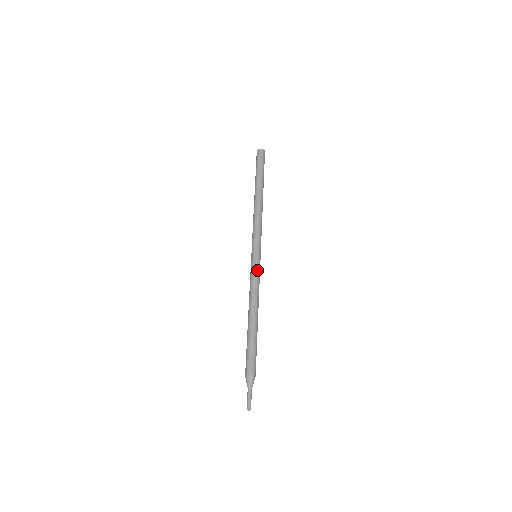
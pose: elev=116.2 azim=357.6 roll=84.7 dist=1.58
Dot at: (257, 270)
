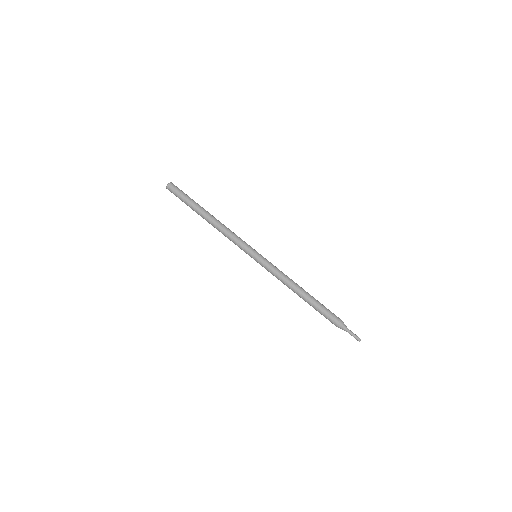
Dot at: (270, 263)
